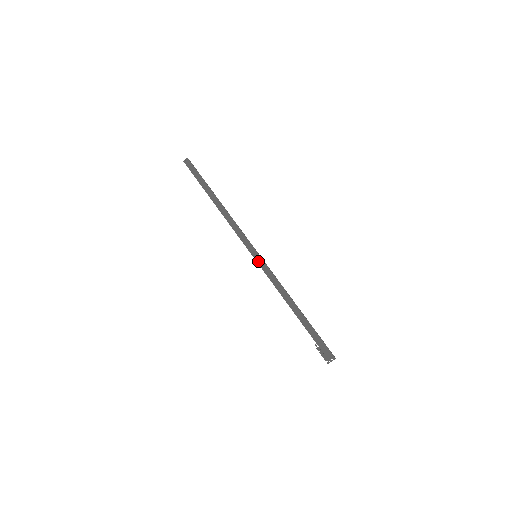
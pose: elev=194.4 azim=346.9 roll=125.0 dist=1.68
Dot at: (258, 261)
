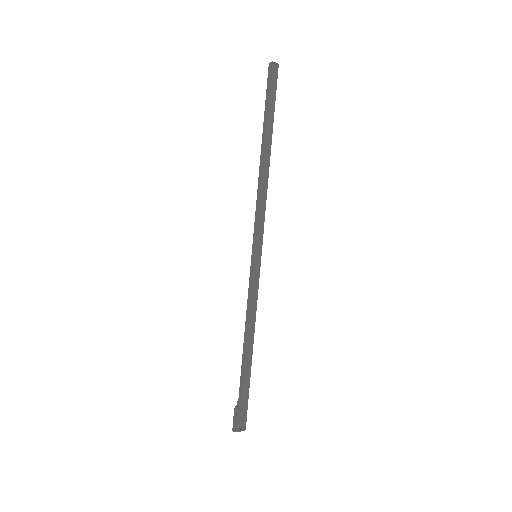
Dot at: (255, 265)
